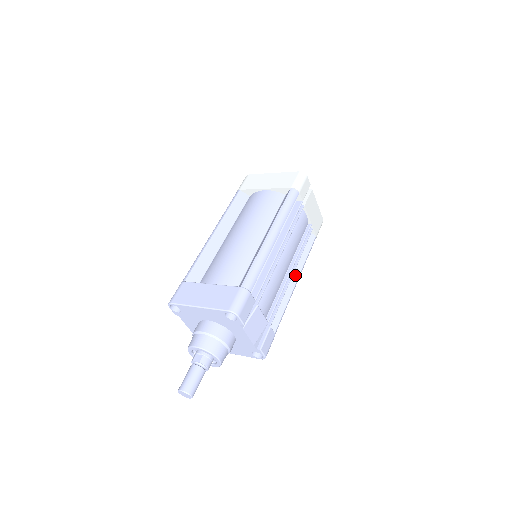
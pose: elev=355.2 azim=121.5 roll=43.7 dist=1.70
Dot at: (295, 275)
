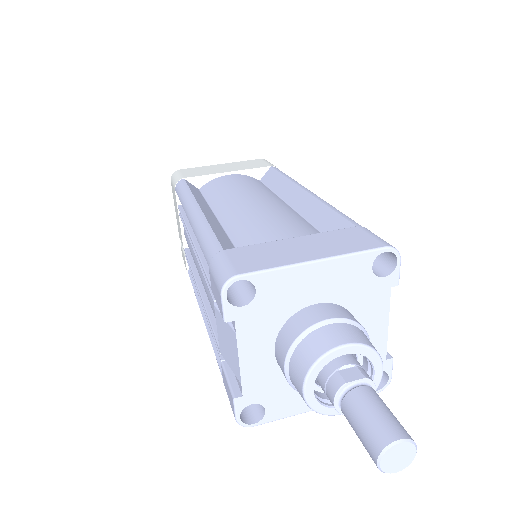
Dot at: occluded
